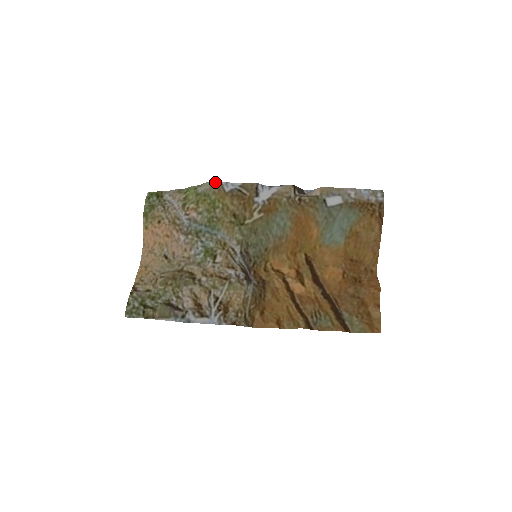
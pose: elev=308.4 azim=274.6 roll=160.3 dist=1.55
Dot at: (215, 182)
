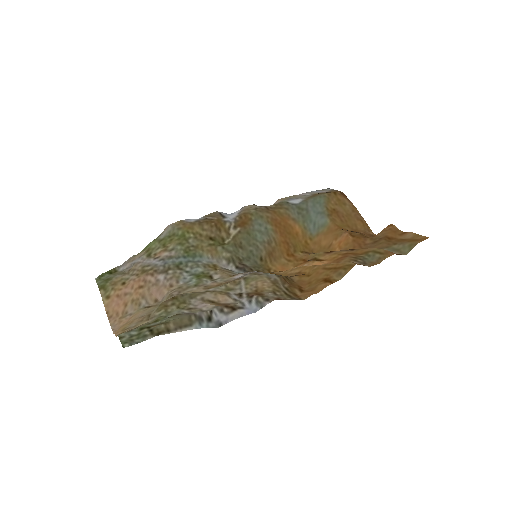
Dot at: (176, 222)
